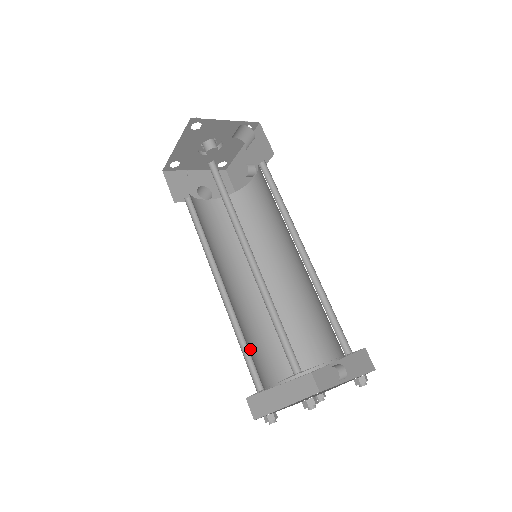
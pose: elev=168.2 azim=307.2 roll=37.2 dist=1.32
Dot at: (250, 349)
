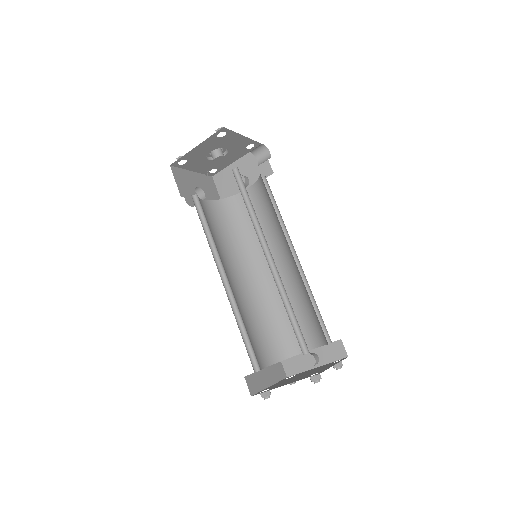
Dot at: occluded
